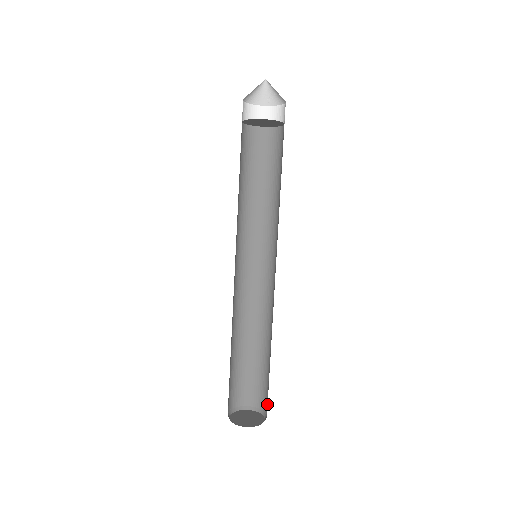
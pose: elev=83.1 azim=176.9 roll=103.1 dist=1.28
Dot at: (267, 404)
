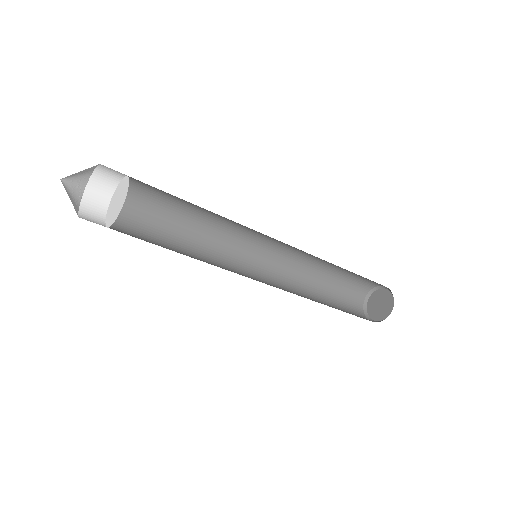
Dot at: occluded
